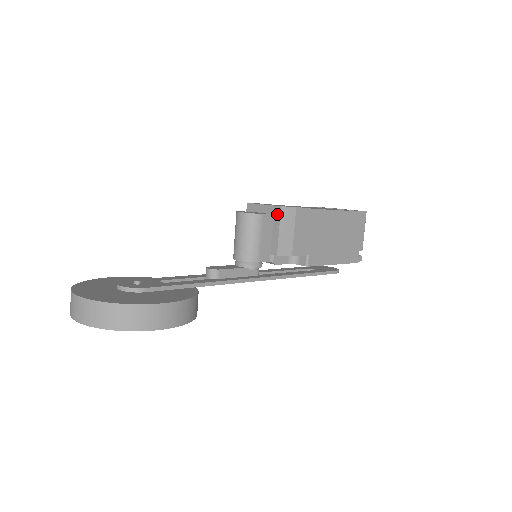
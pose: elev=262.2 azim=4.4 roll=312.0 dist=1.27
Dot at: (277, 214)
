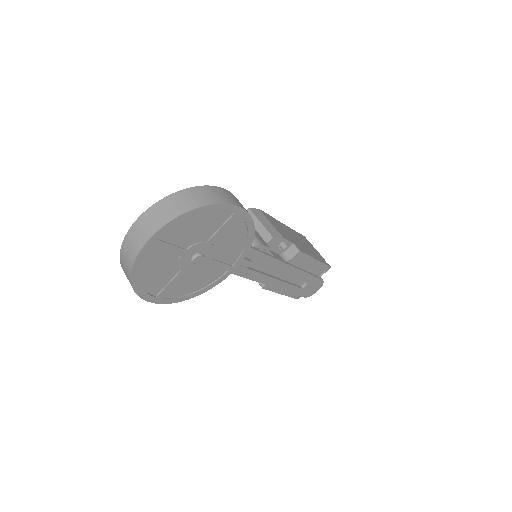
Dot at: occluded
